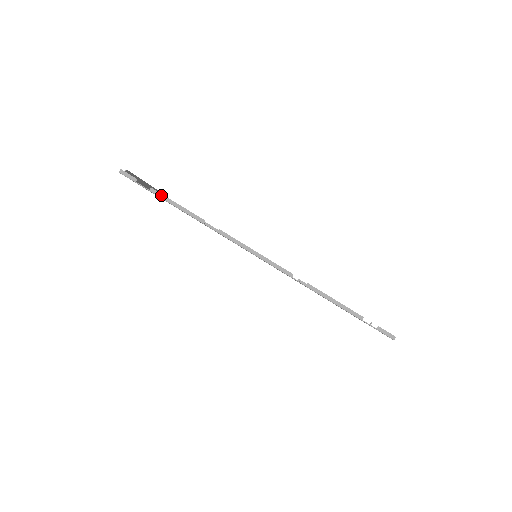
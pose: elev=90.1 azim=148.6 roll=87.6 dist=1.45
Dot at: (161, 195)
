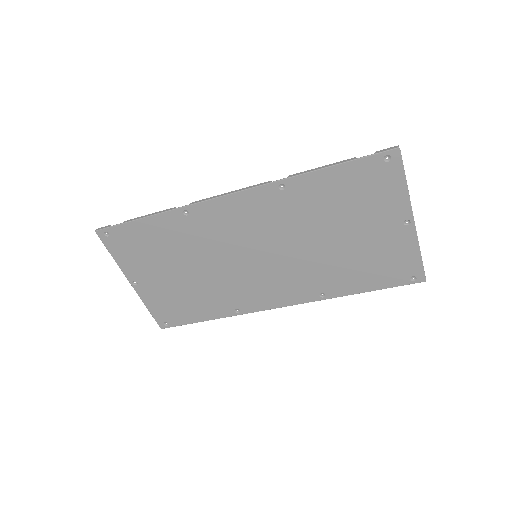
Dot at: (133, 219)
